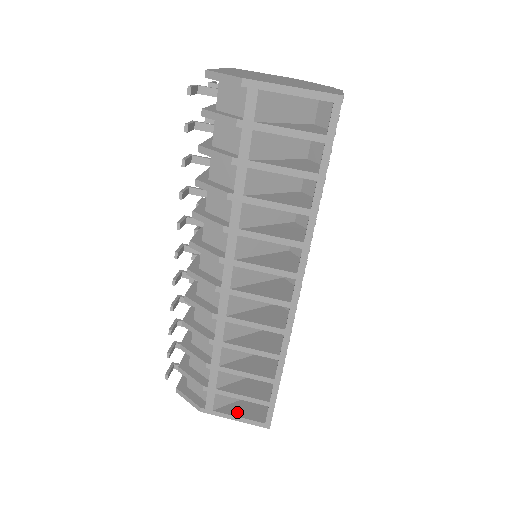
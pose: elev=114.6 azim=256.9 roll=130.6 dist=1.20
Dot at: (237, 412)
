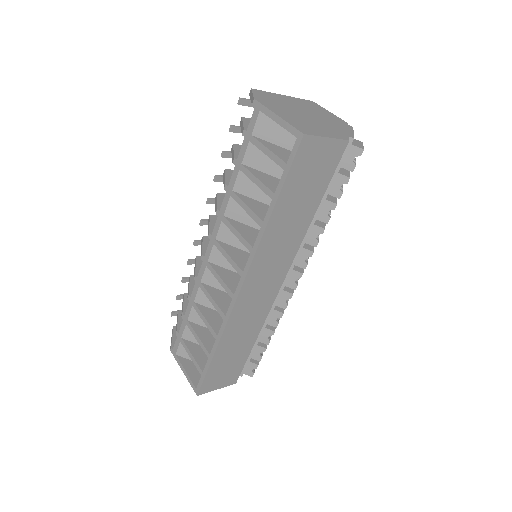
Dot at: (189, 368)
